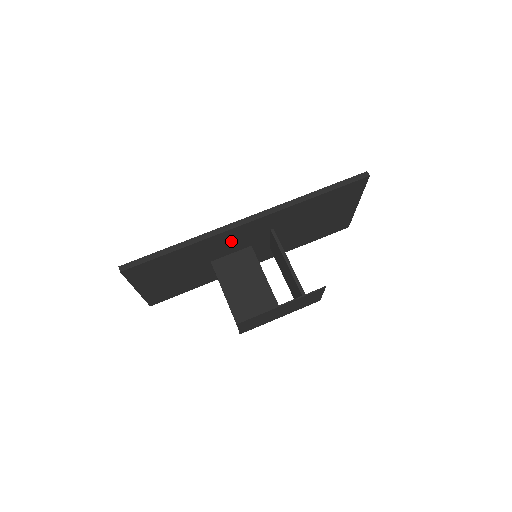
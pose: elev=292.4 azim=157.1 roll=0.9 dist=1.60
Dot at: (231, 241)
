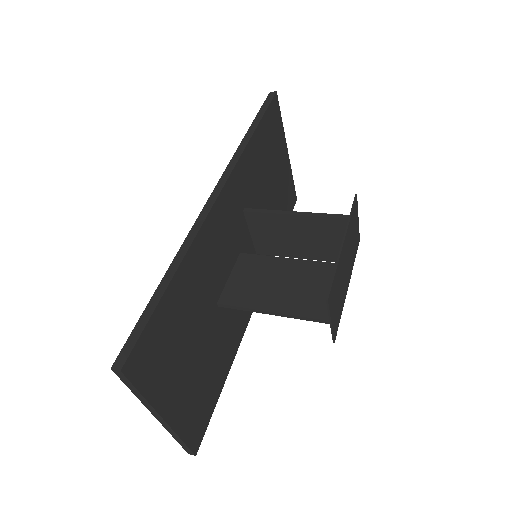
Dot at: (218, 246)
